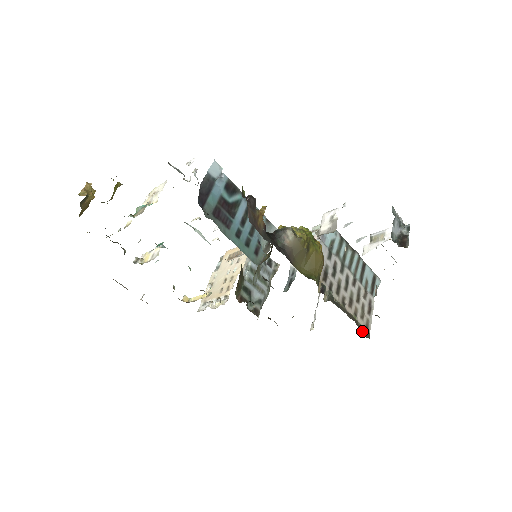
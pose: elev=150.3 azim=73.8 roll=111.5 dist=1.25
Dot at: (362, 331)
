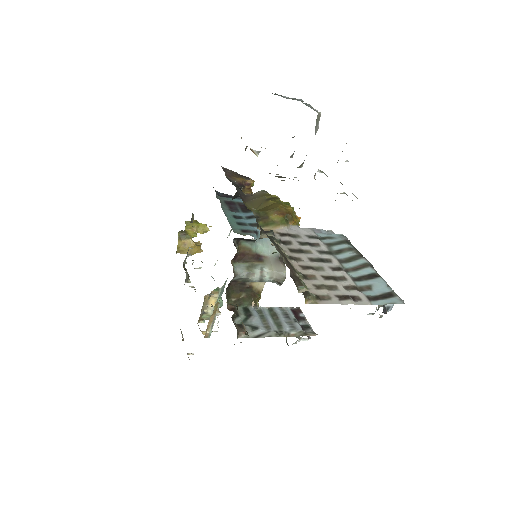
Dot at: (296, 282)
